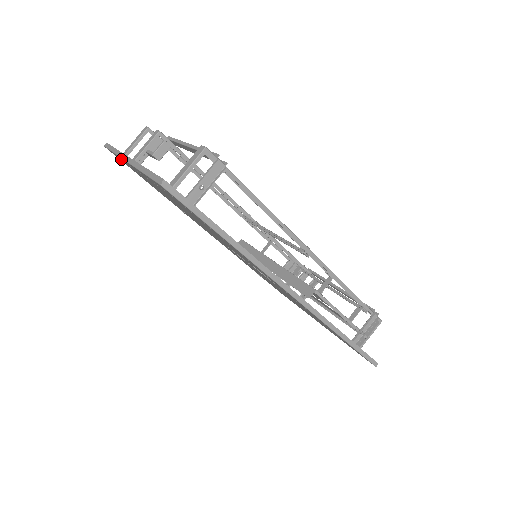
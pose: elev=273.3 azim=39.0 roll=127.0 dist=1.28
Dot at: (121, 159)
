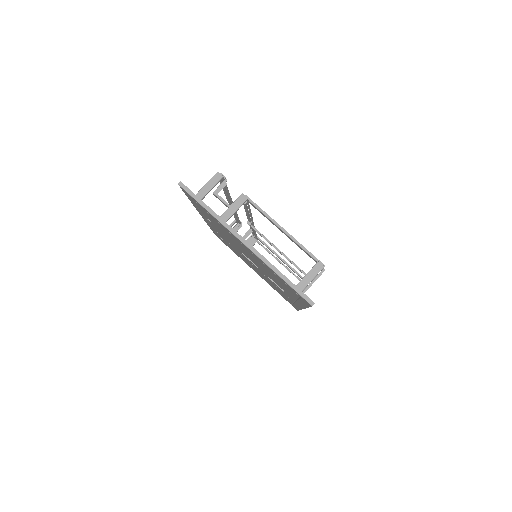
Dot at: occluded
